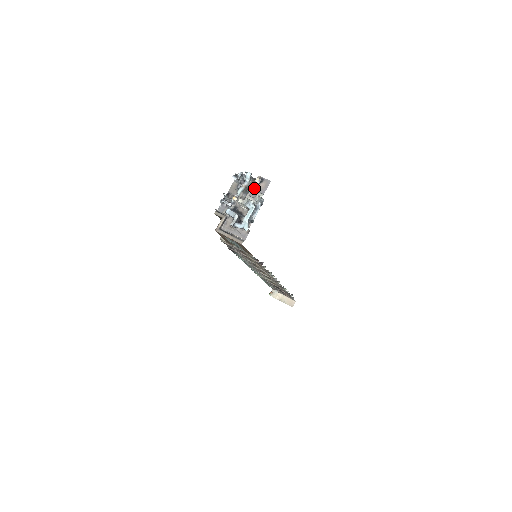
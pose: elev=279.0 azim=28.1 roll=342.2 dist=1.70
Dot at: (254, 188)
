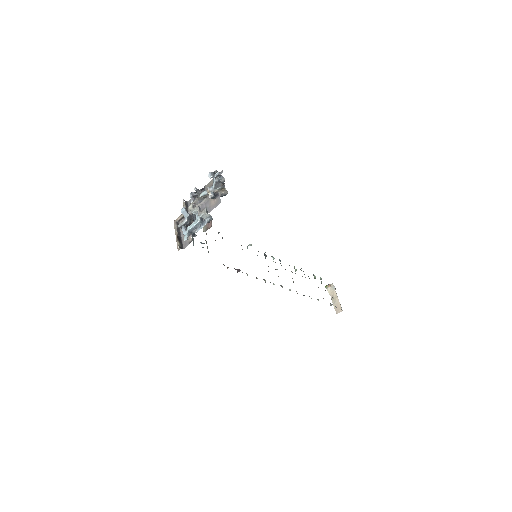
Dot at: (207, 200)
